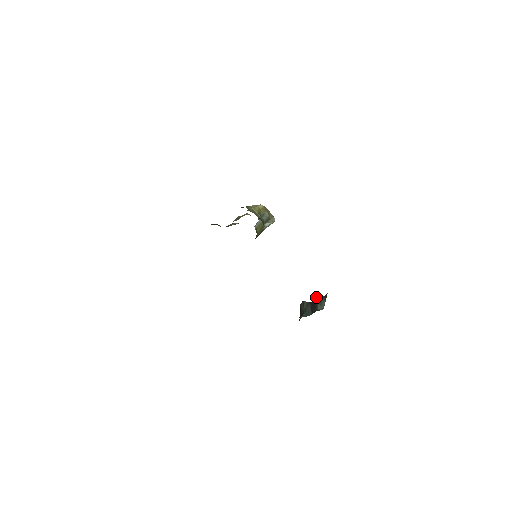
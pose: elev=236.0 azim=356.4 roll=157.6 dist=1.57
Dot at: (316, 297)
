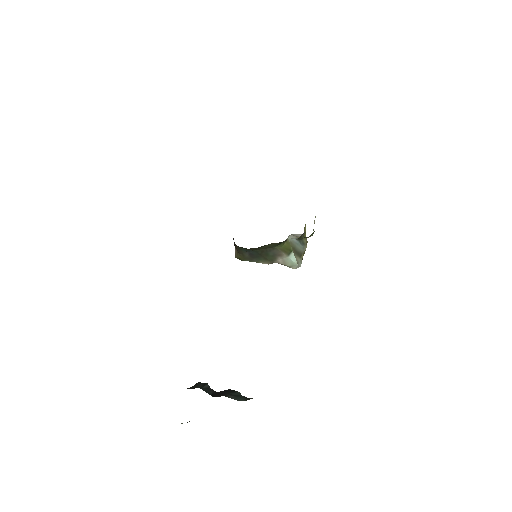
Dot at: (233, 390)
